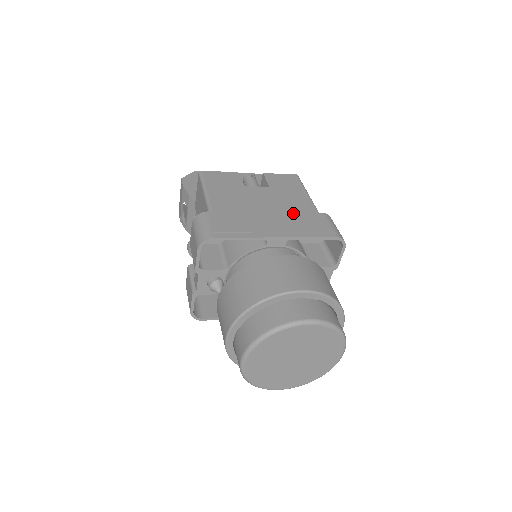
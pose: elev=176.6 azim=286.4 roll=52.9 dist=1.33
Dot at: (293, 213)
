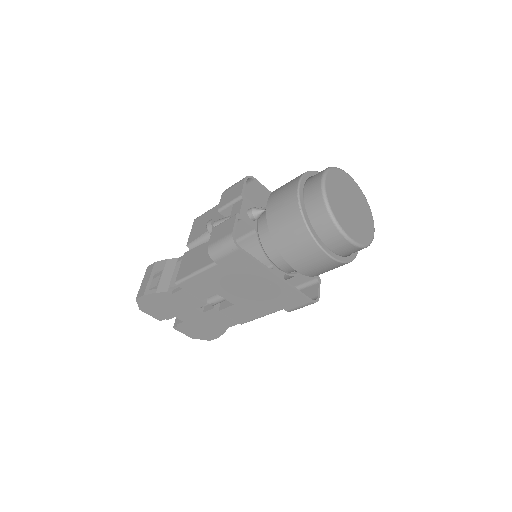
Dot at: occluded
